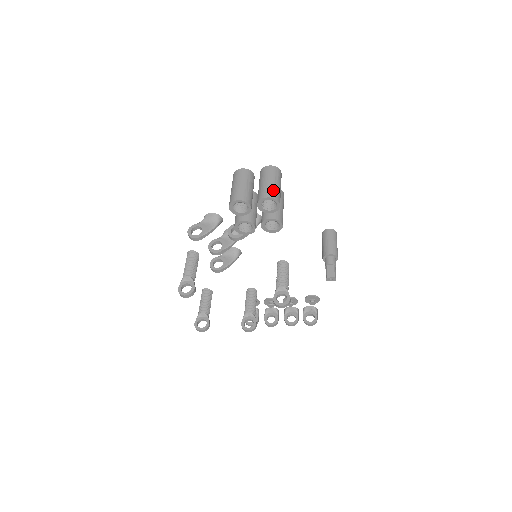
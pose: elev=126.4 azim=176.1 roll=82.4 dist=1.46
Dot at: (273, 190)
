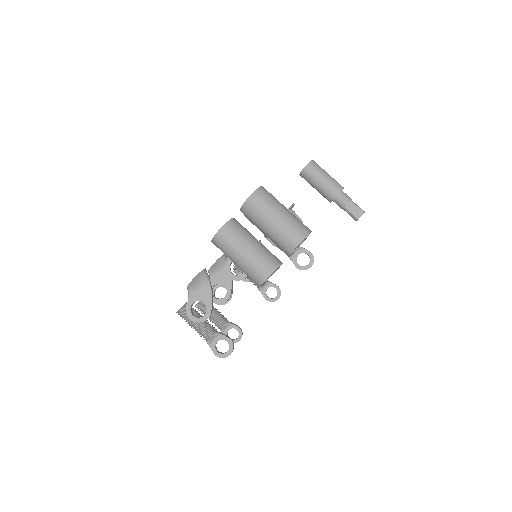
Dot at: (294, 226)
